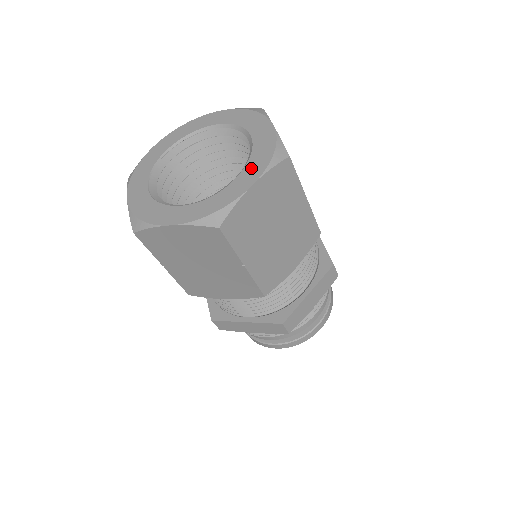
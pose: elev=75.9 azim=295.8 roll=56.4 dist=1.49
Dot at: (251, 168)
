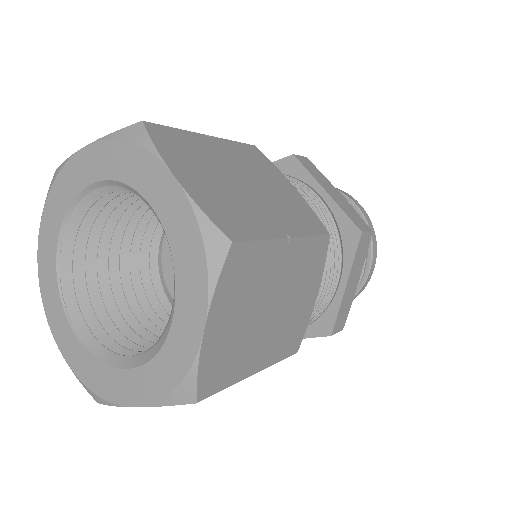
Dot at: (186, 290)
